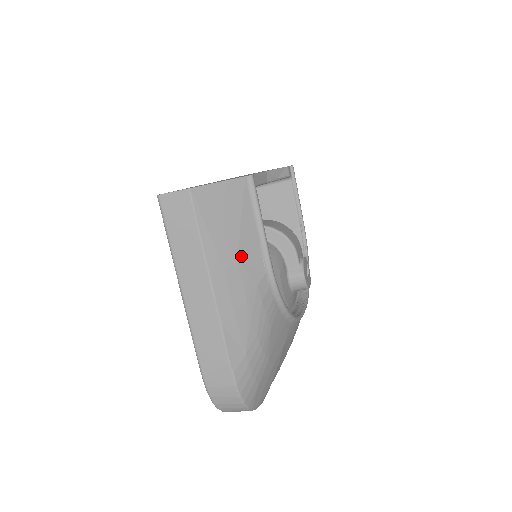
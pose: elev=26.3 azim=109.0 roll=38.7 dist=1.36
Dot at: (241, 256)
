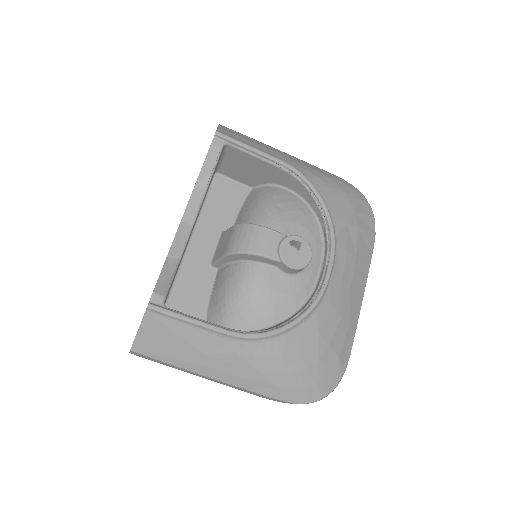
Dot at: (204, 350)
